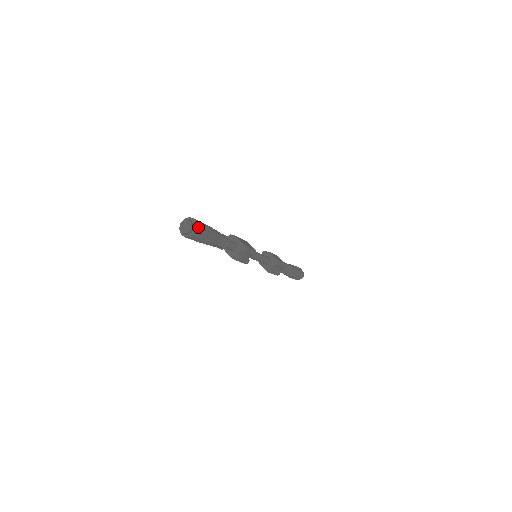
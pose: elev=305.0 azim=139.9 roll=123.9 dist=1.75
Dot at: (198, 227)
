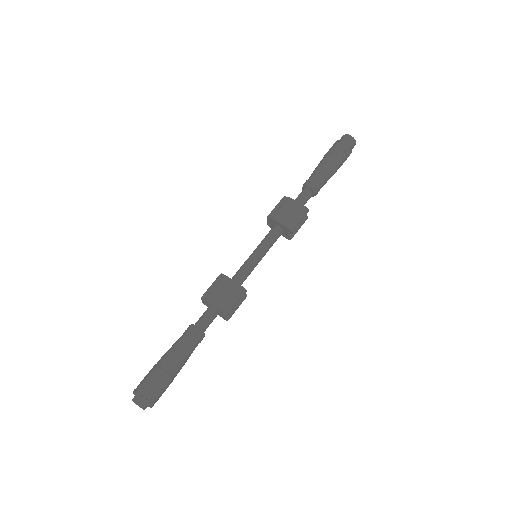
Dot at: (149, 402)
